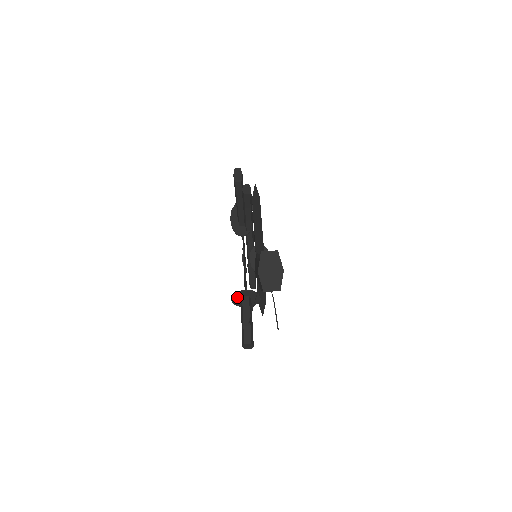
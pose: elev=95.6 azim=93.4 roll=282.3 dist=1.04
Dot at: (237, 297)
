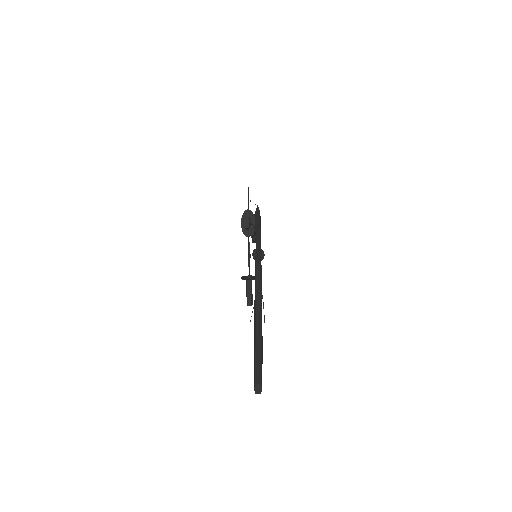
Dot at: occluded
